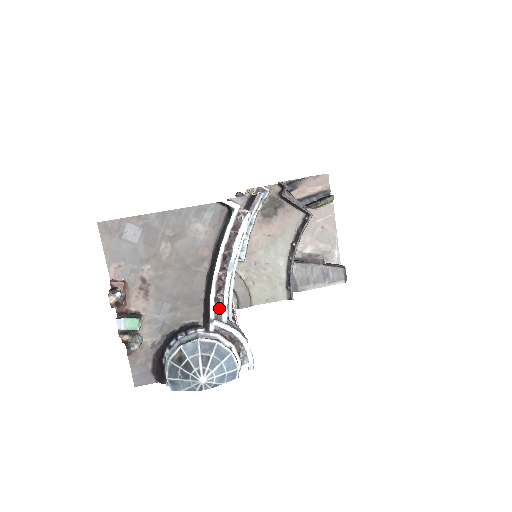
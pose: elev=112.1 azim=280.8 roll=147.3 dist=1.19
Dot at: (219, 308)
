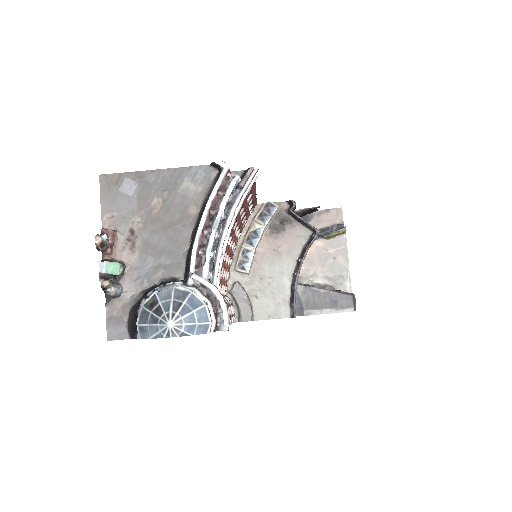
Dot at: (200, 265)
